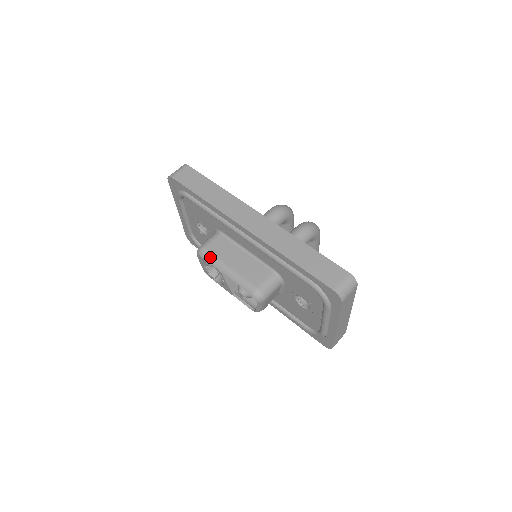
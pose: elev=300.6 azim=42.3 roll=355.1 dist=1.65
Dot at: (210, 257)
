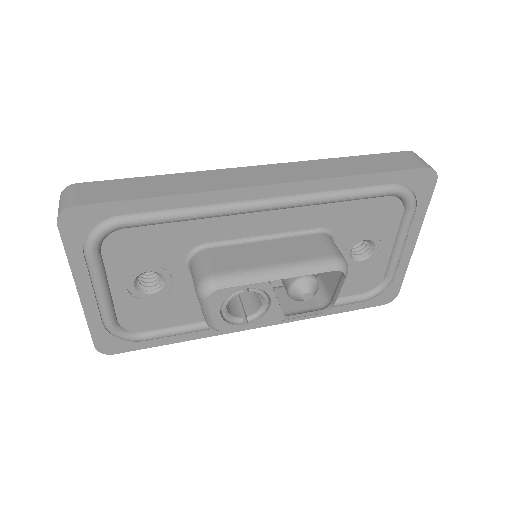
Dot at: (236, 277)
